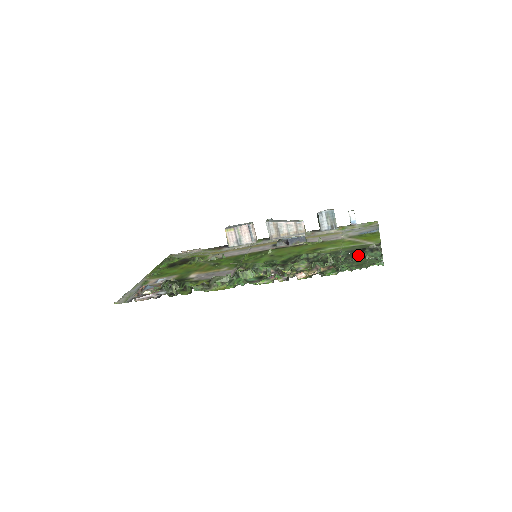
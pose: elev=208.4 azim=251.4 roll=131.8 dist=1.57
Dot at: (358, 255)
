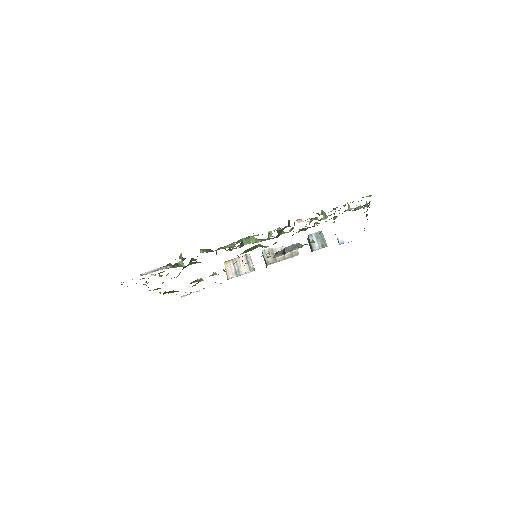
Dot at: (348, 206)
